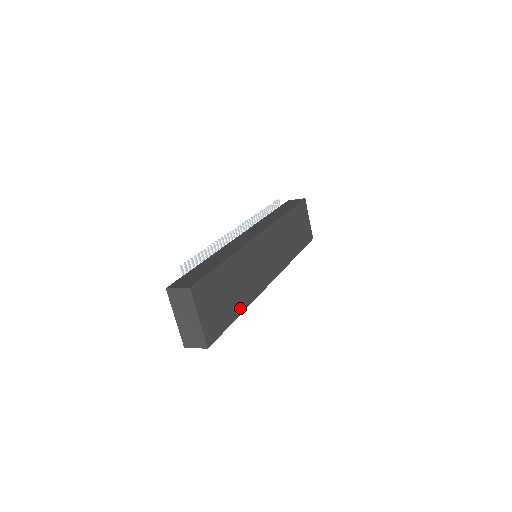
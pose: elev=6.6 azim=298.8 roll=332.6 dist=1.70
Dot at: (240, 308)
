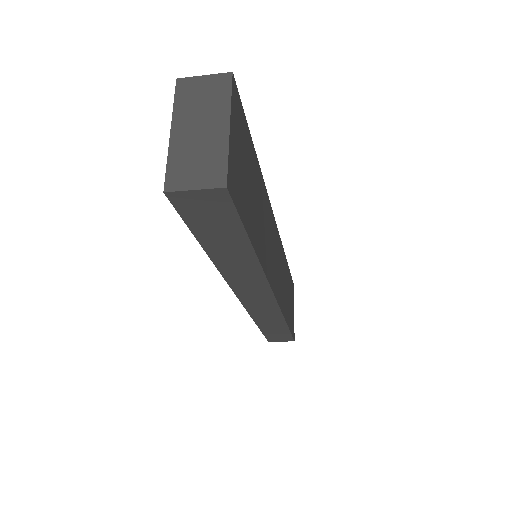
Dot at: (255, 243)
